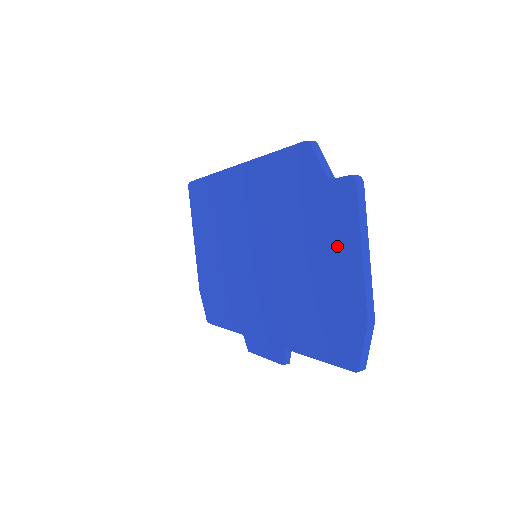
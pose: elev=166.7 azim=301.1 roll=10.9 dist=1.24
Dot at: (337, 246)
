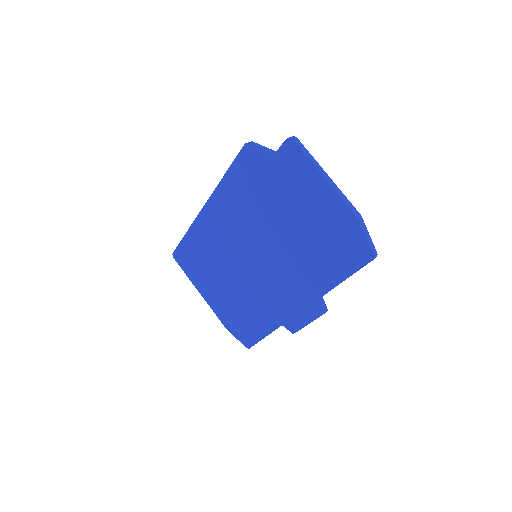
Dot at: (307, 189)
